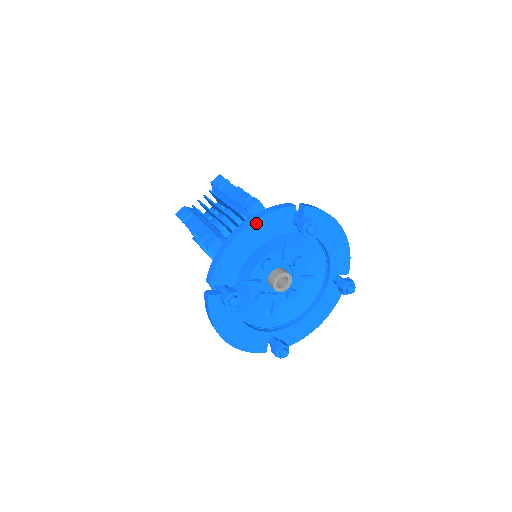
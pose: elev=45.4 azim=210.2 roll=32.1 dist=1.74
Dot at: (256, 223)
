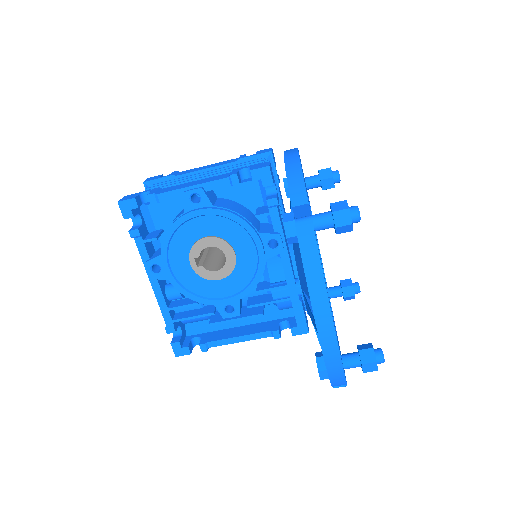
Dot at: occluded
